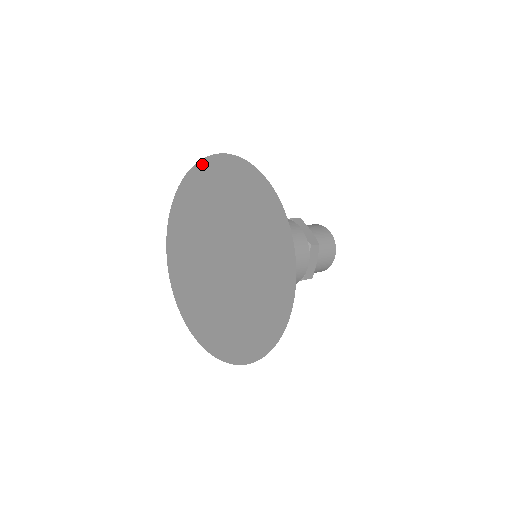
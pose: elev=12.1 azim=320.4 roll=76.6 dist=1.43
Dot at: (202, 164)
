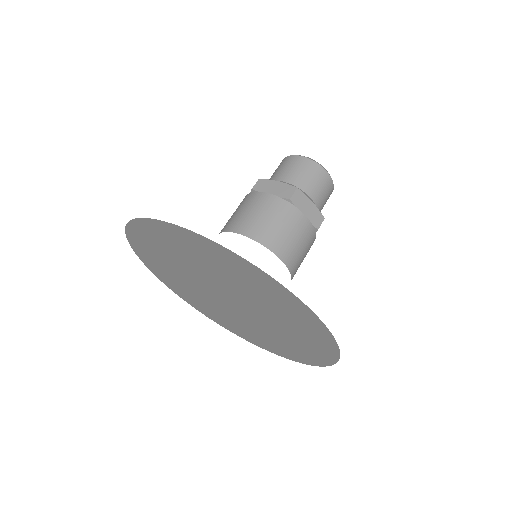
Dot at: (179, 230)
